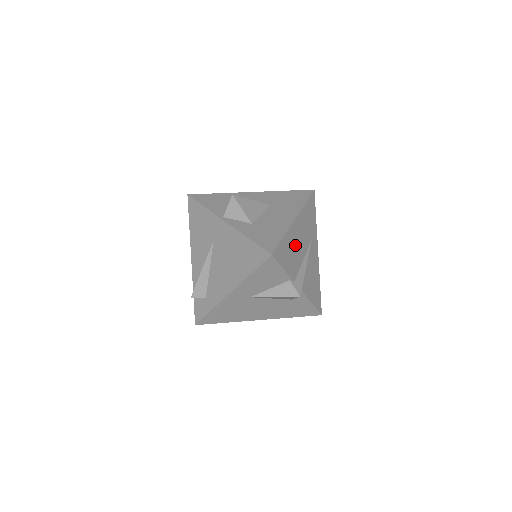
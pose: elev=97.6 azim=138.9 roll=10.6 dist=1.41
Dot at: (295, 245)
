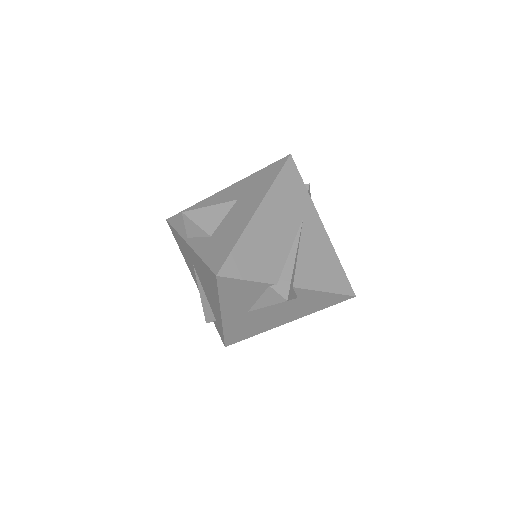
Dot at: (266, 241)
